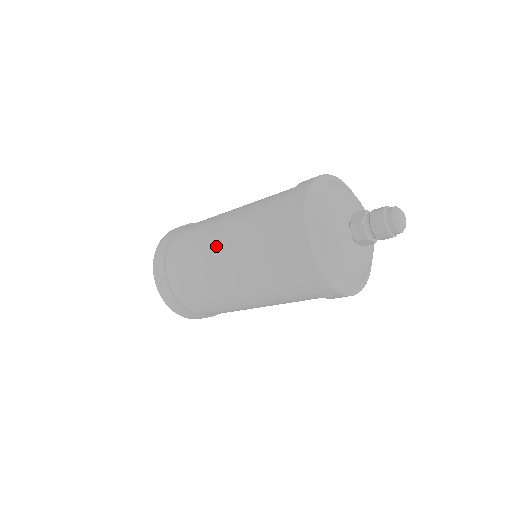
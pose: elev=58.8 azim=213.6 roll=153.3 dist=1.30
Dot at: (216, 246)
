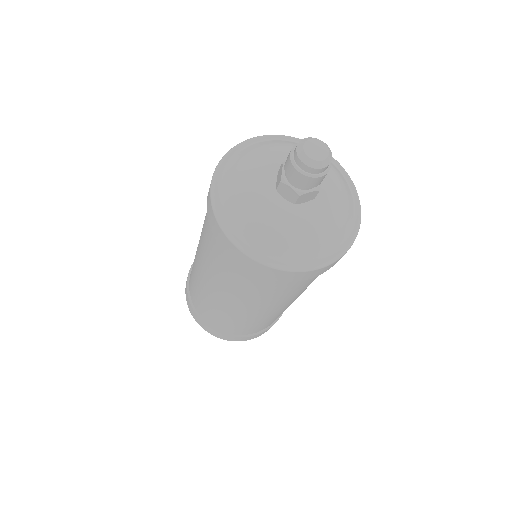
Dot at: occluded
